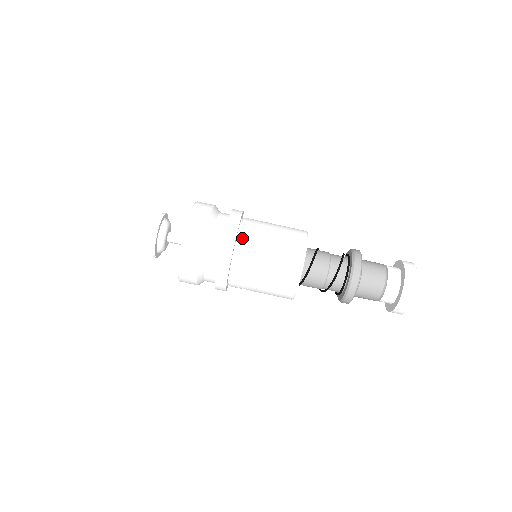
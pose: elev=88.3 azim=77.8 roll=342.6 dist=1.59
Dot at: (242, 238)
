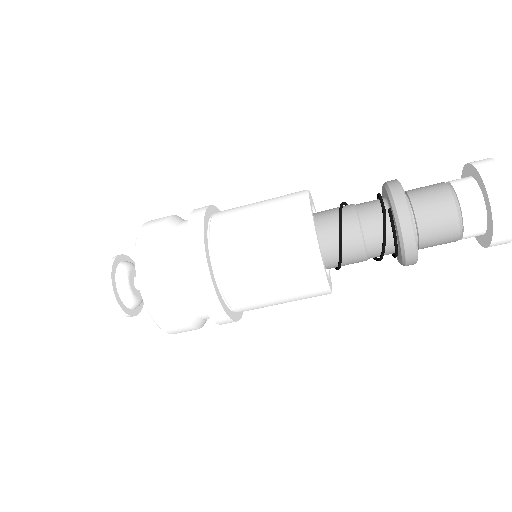
Dot at: (235, 306)
